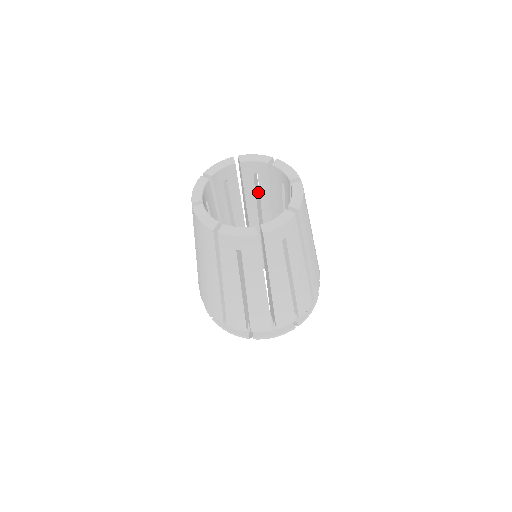
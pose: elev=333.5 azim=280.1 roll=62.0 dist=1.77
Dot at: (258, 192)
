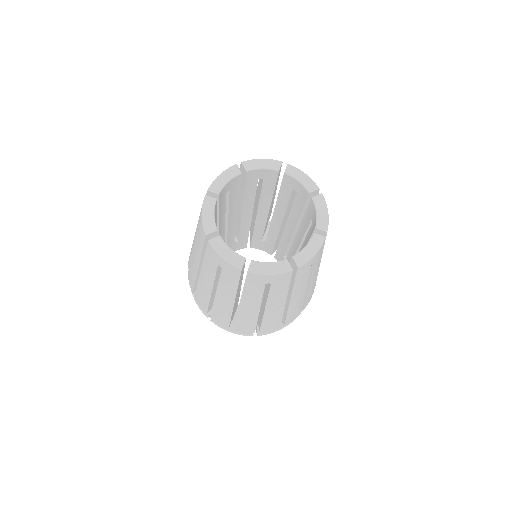
Dot at: occluded
